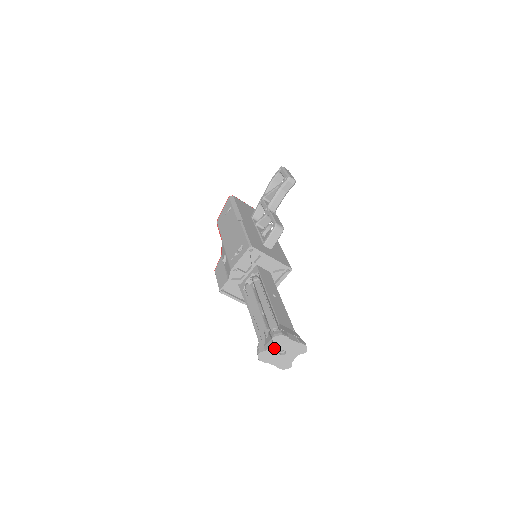
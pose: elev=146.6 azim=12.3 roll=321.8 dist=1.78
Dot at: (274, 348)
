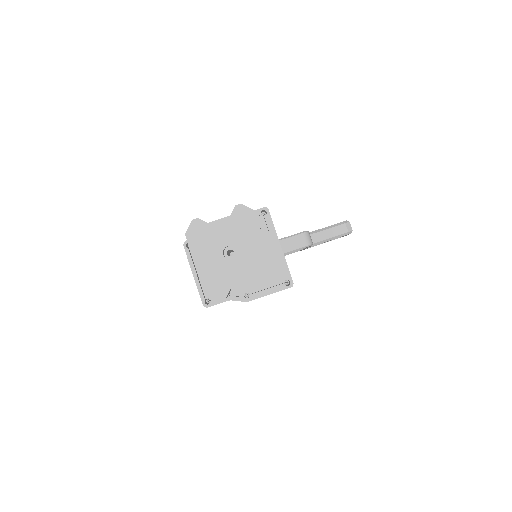
Dot at: (224, 229)
